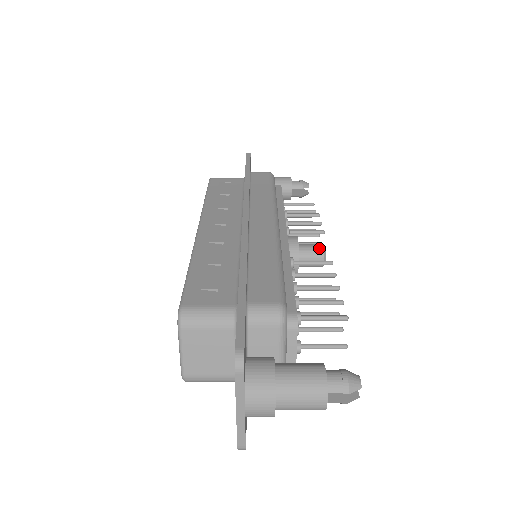
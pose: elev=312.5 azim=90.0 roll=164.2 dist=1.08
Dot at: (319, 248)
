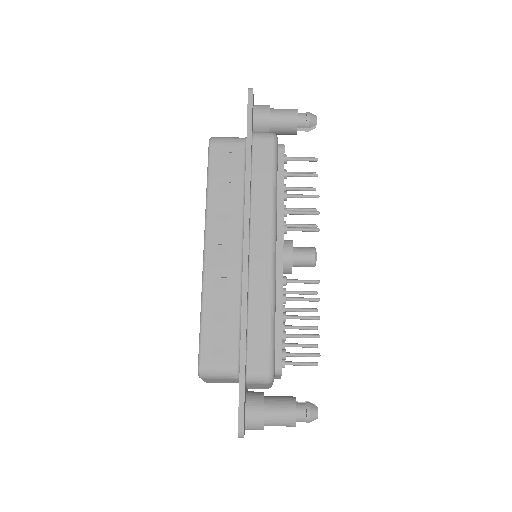
Dot at: (311, 259)
